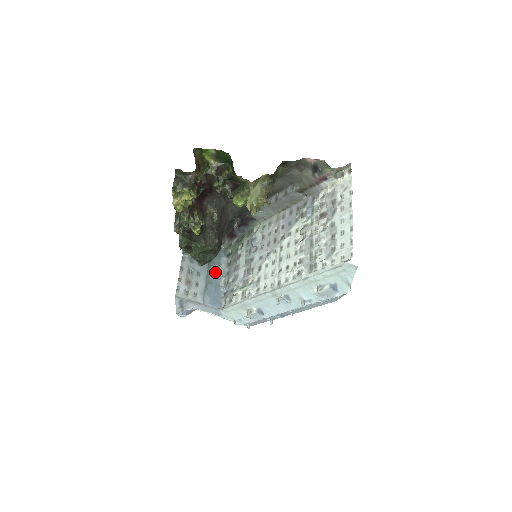
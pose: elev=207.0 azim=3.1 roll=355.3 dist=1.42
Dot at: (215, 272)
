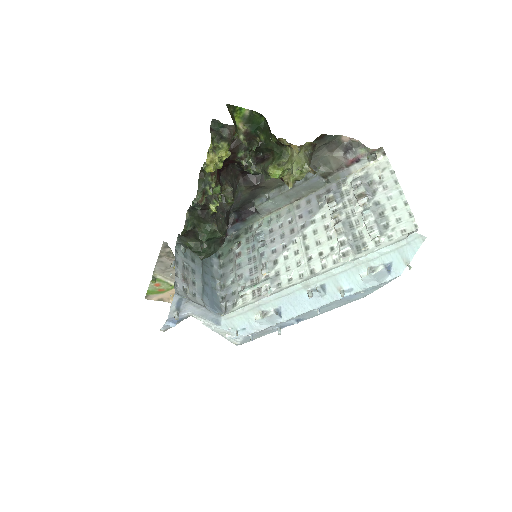
Dot at: (209, 273)
